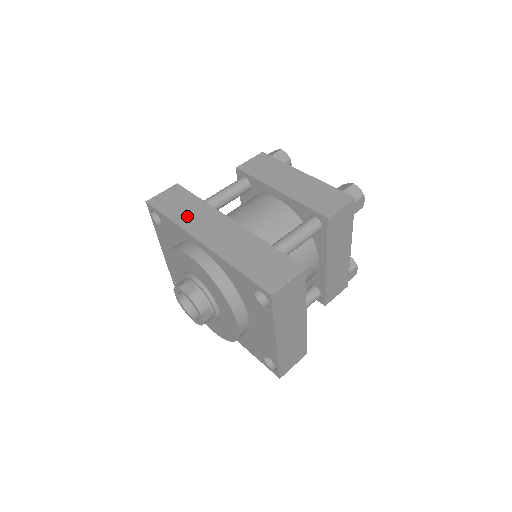
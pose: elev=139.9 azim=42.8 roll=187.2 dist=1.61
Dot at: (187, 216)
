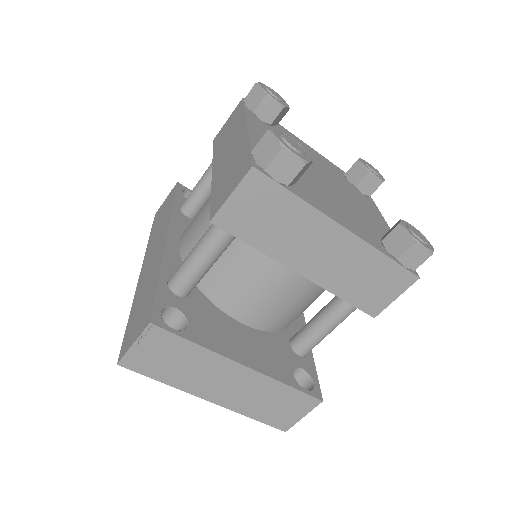
Dot at: (155, 233)
